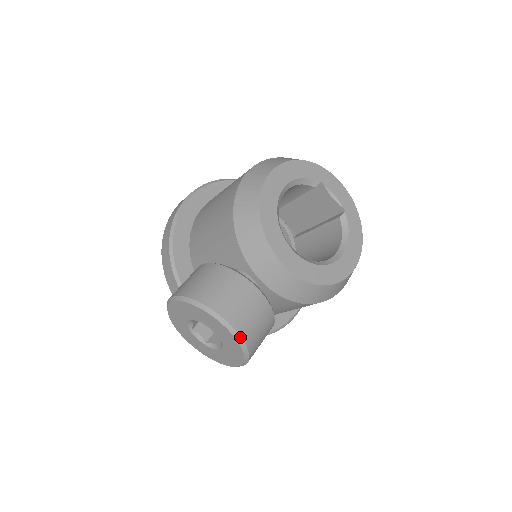
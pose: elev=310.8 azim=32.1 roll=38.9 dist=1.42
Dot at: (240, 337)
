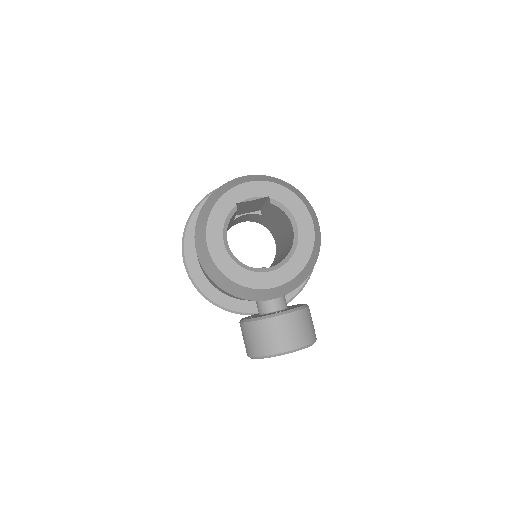
Dot at: (298, 349)
